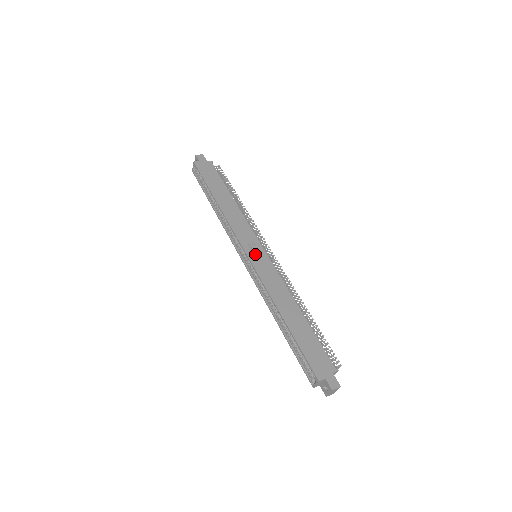
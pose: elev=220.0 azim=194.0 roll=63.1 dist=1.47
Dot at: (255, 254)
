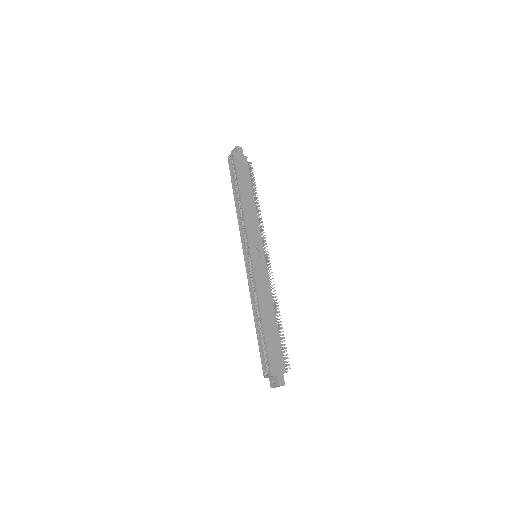
Dot at: (257, 255)
